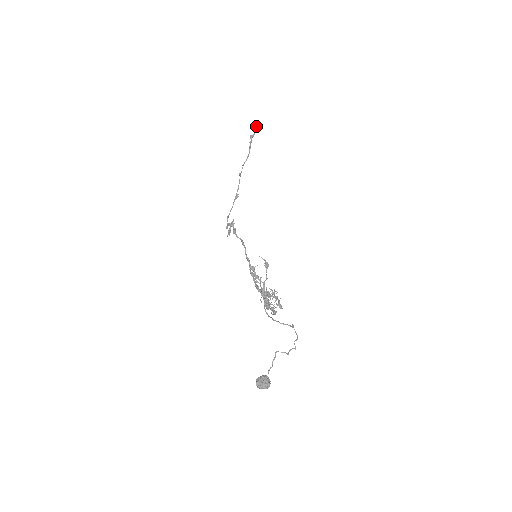
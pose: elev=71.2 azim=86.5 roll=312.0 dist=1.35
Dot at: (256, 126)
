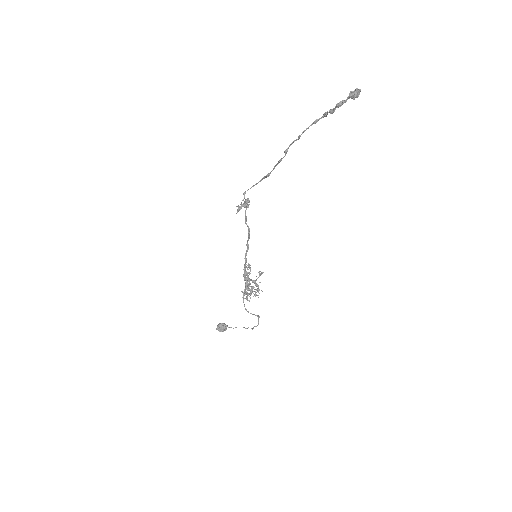
Dot at: (358, 96)
